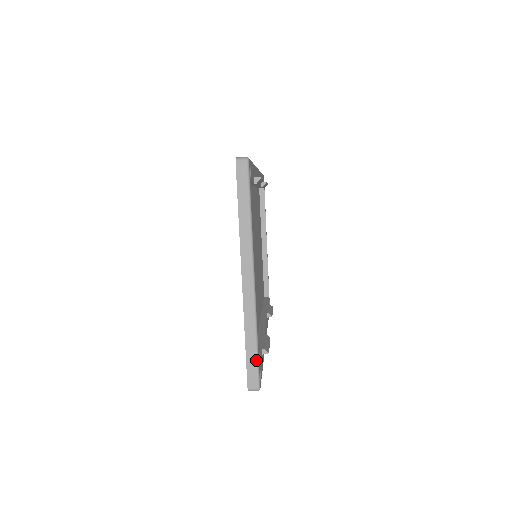
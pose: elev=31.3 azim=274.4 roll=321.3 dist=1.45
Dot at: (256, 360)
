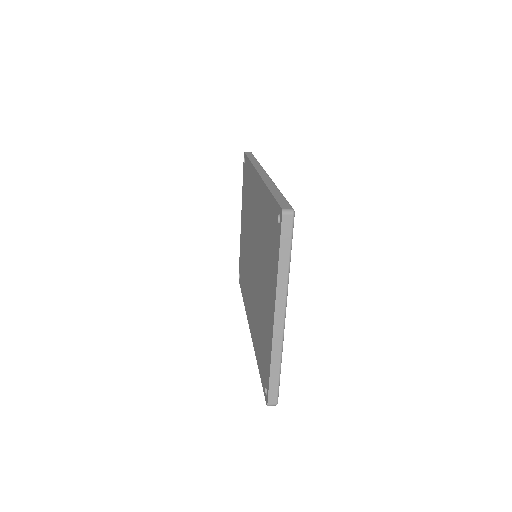
Dot at: (278, 383)
